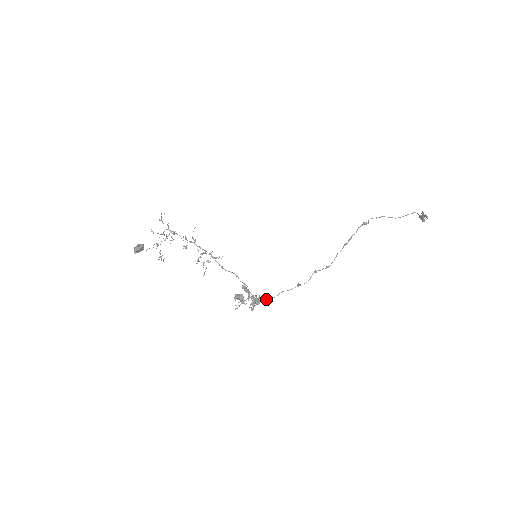
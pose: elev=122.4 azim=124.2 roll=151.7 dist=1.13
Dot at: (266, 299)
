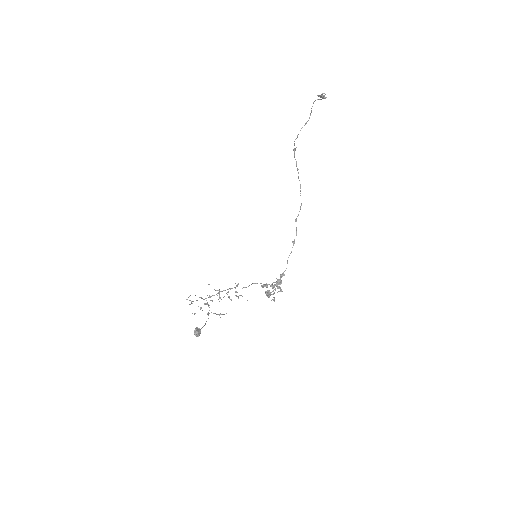
Dot at: (283, 275)
